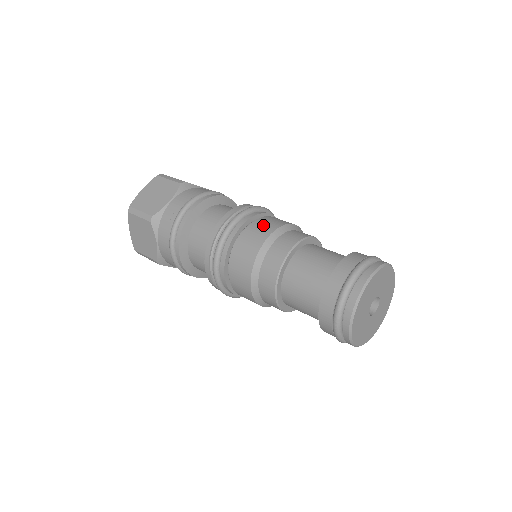
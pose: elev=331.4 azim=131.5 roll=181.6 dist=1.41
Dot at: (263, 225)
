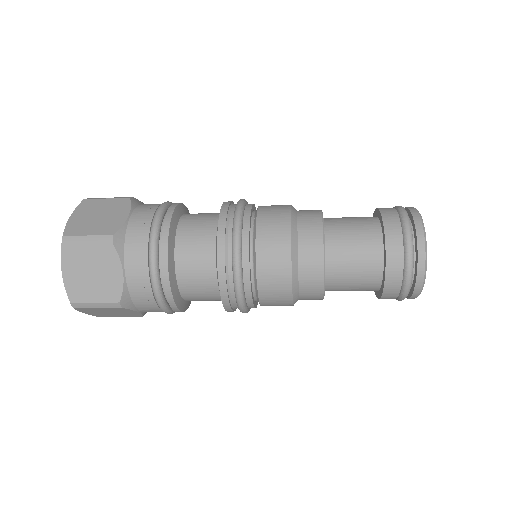
Dot at: (273, 207)
